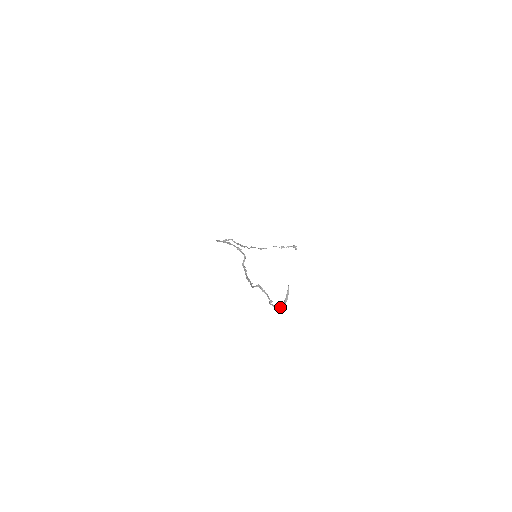
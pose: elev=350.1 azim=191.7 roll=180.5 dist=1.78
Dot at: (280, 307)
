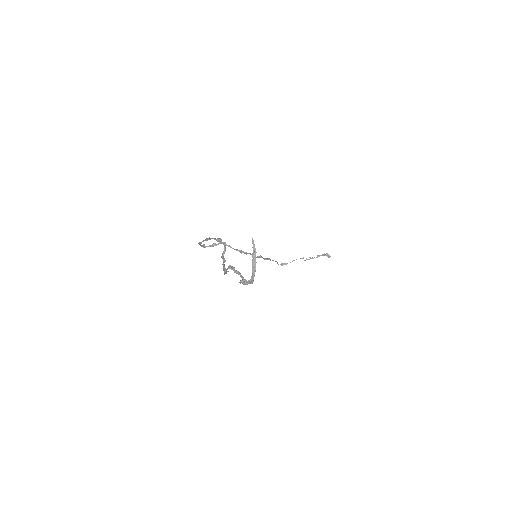
Dot at: (250, 280)
